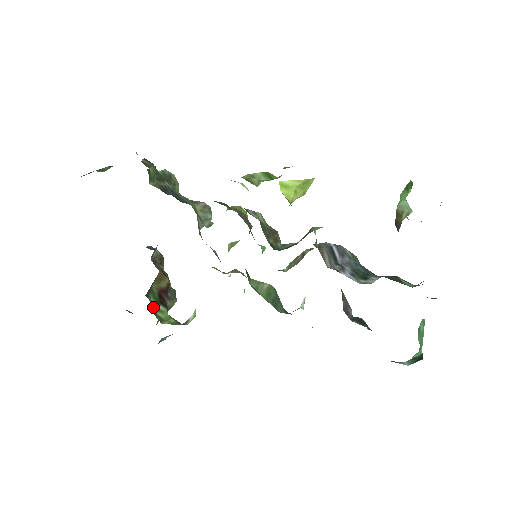
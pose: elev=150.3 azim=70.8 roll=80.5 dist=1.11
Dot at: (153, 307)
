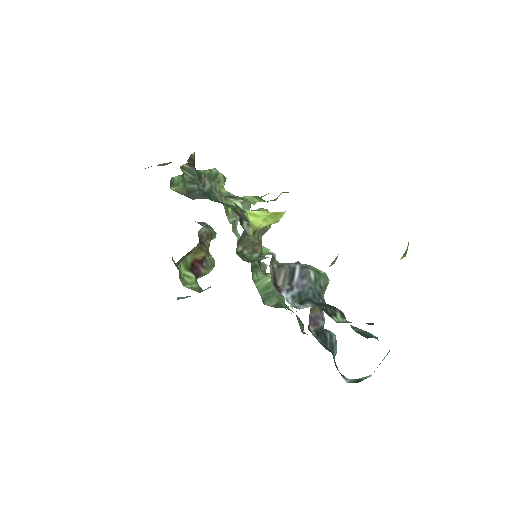
Dot at: (181, 272)
